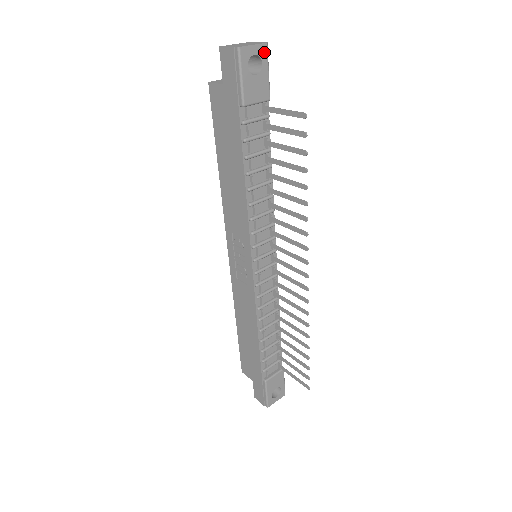
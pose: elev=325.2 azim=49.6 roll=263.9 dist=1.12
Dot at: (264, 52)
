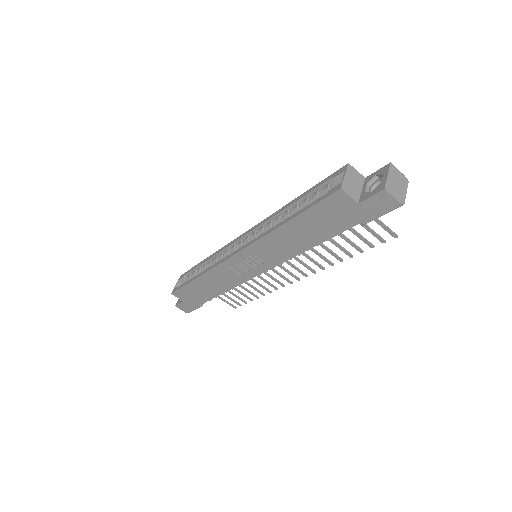
Dot at: occluded
